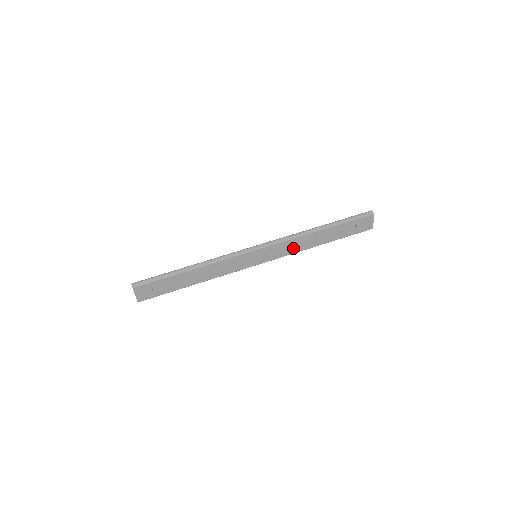
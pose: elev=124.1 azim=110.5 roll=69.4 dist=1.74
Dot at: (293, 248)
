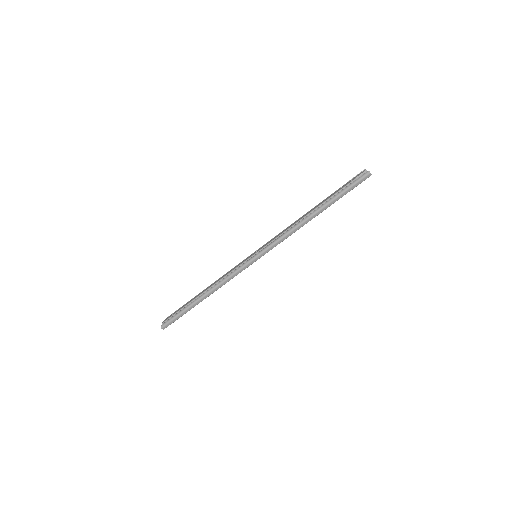
Dot at: occluded
